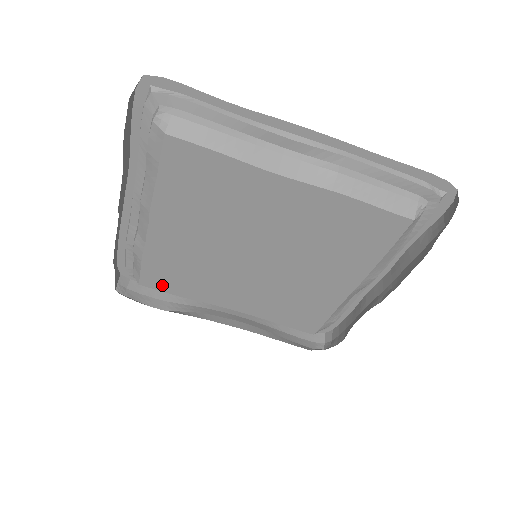
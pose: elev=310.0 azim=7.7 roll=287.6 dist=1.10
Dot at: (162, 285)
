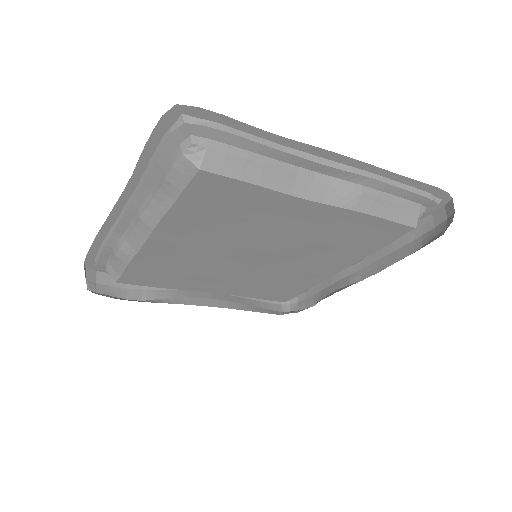
Dot at: (144, 281)
